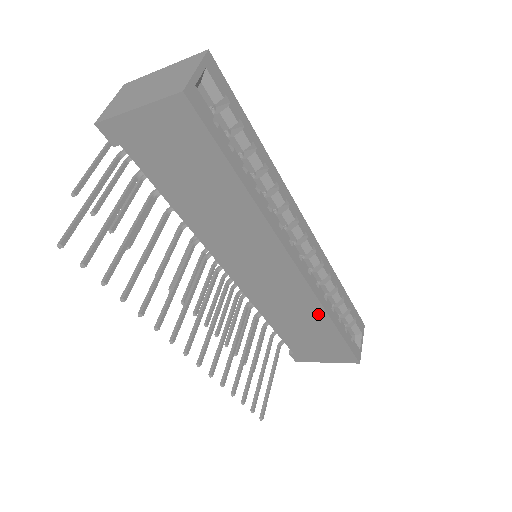
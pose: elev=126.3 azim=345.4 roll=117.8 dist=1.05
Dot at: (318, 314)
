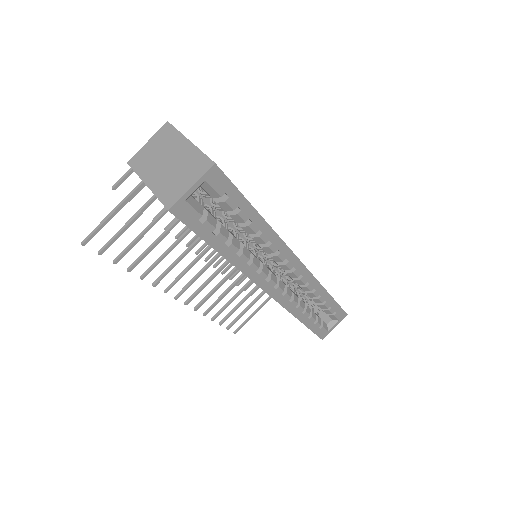
Dot at: occluded
